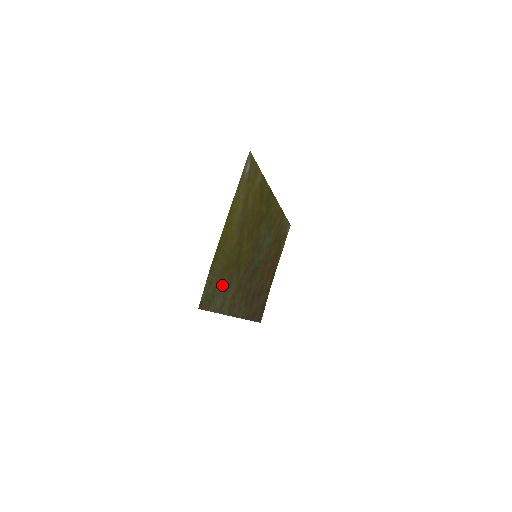
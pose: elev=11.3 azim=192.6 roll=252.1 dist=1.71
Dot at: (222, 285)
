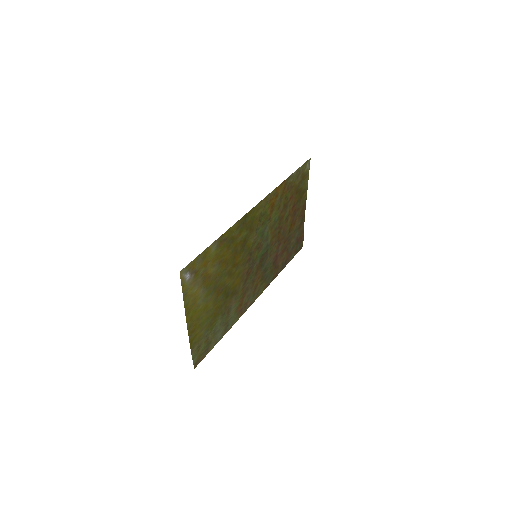
Dot at: (216, 326)
